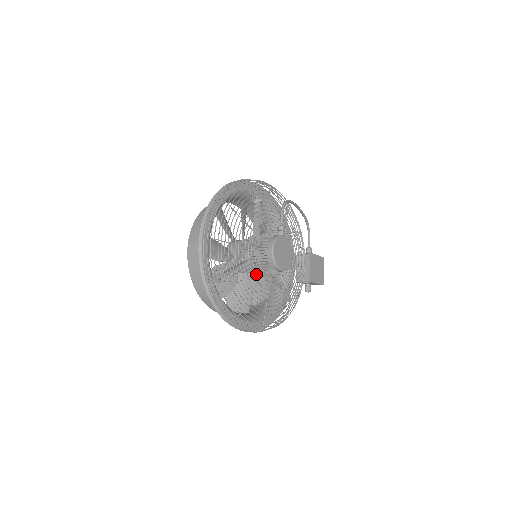
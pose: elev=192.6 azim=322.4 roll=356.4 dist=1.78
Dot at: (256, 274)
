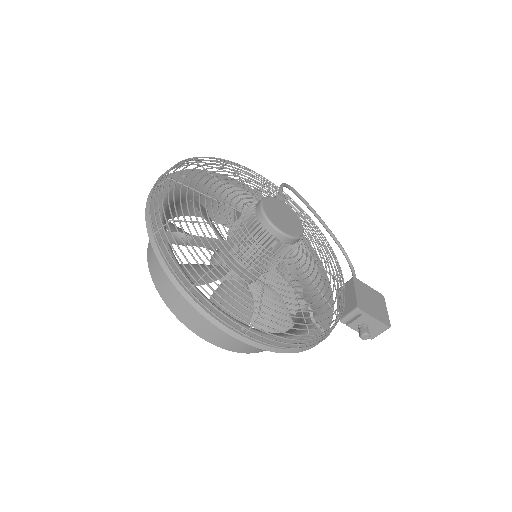
Dot at: (251, 263)
